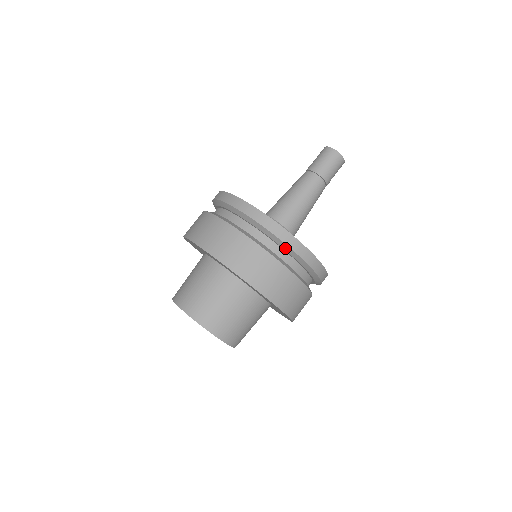
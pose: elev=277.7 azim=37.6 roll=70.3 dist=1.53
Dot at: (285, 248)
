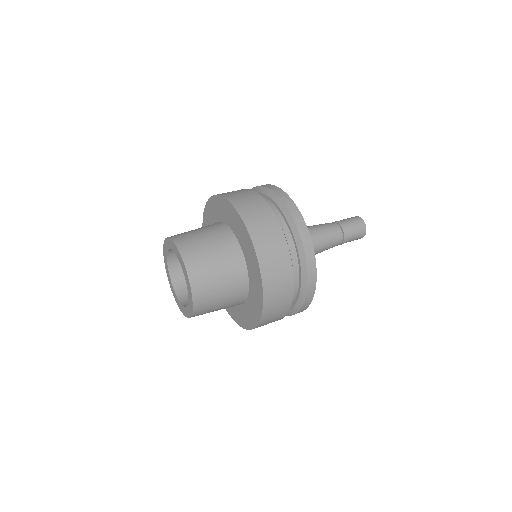
Dot at: (300, 250)
